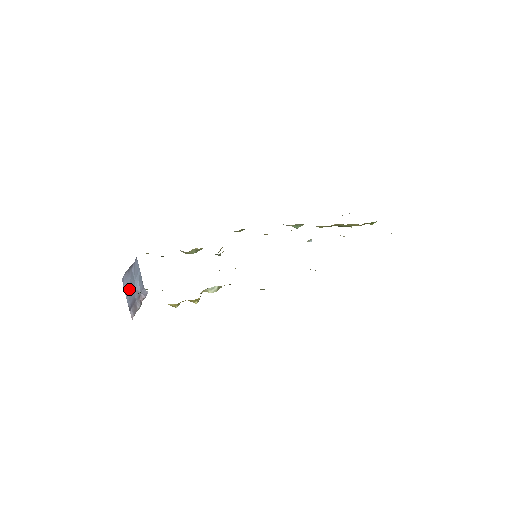
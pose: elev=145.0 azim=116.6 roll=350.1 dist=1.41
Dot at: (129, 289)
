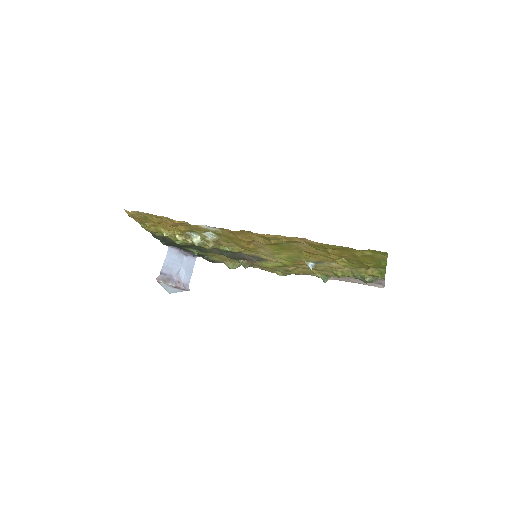
Dot at: (171, 263)
